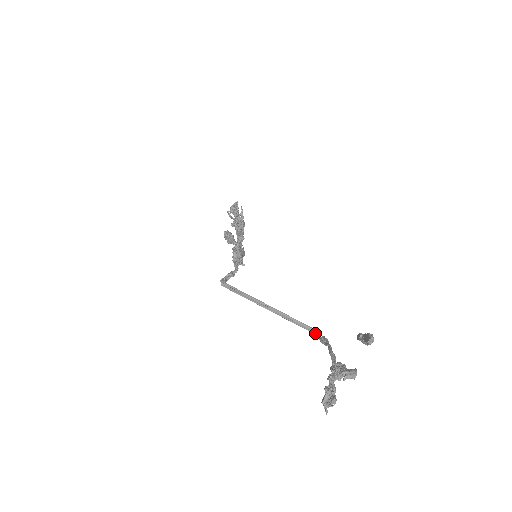
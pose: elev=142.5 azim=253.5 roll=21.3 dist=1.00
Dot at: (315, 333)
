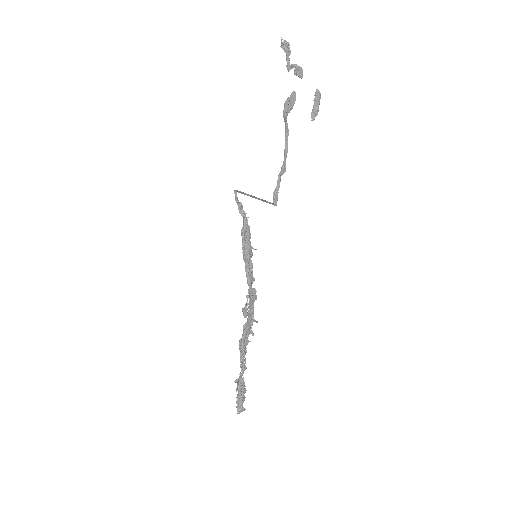
Dot at: (275, 200)
